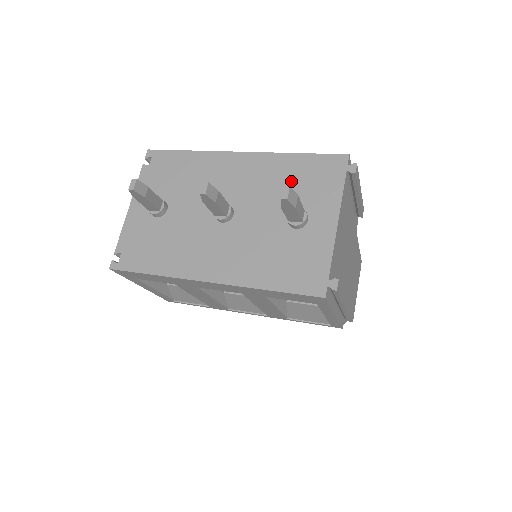
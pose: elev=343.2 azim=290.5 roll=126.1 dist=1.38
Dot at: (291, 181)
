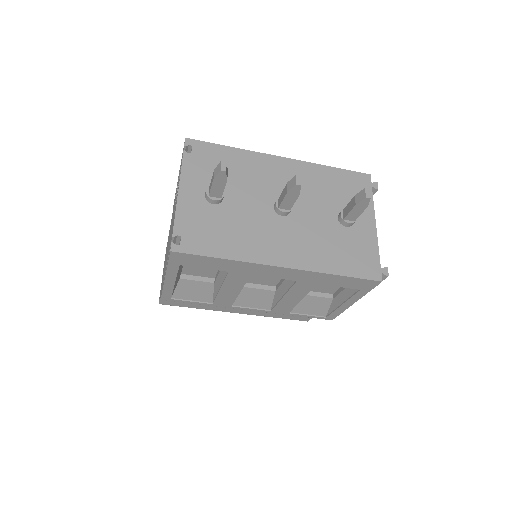
Dot at: (332, 188)
